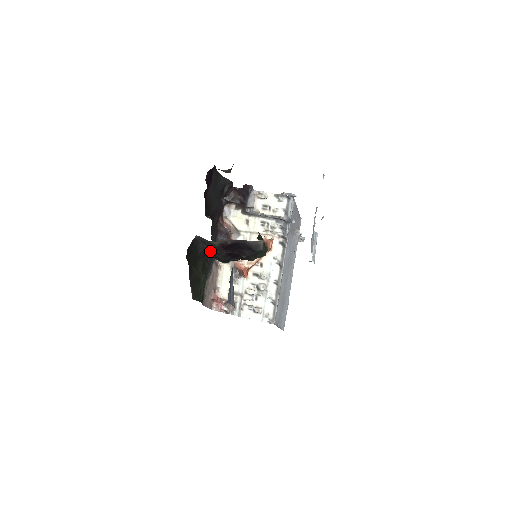
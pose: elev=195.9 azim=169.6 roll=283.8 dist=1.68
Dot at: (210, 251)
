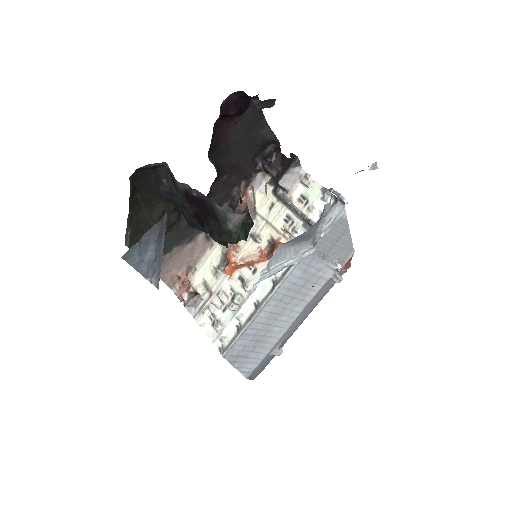
Dot at: (177, 197)
